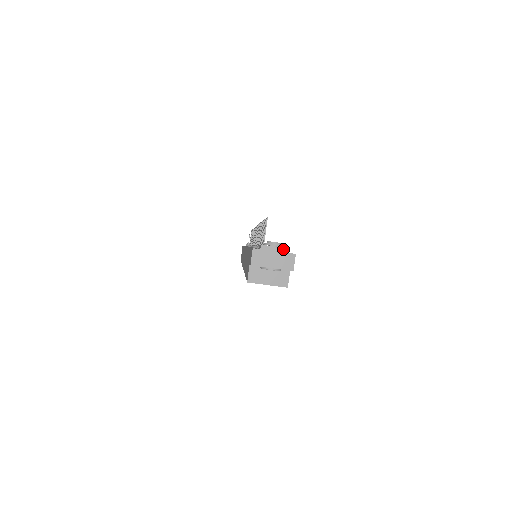
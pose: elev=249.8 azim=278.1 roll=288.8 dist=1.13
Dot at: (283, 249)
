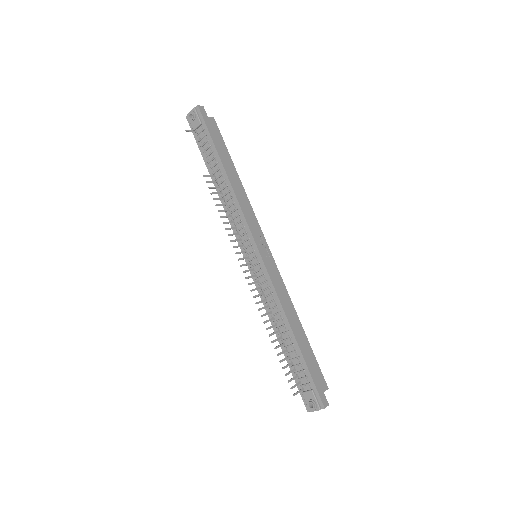
Dot at: occluded
